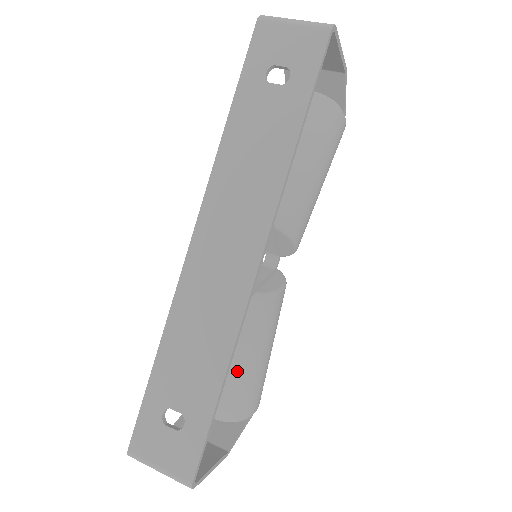
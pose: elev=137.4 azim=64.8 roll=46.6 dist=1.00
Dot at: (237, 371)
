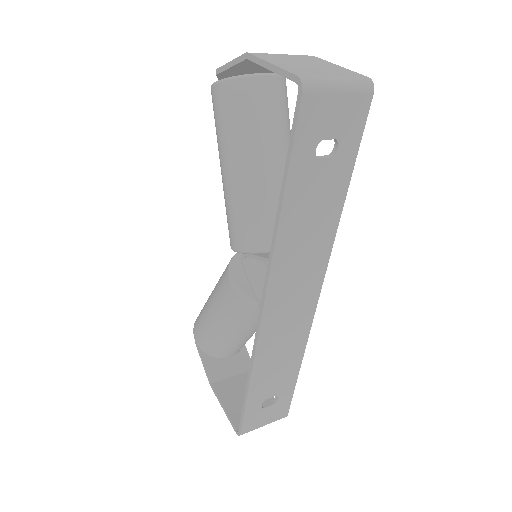
Dot at: occluded
